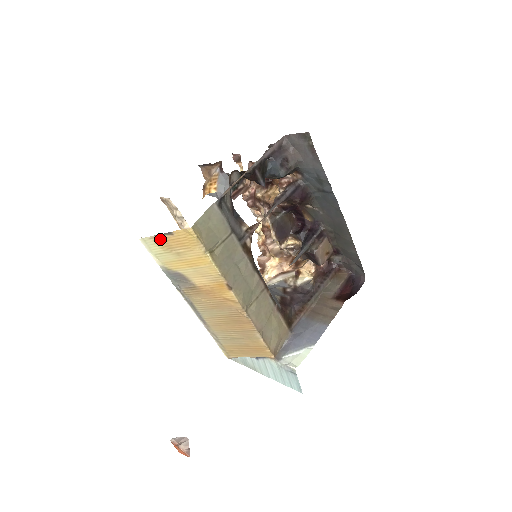
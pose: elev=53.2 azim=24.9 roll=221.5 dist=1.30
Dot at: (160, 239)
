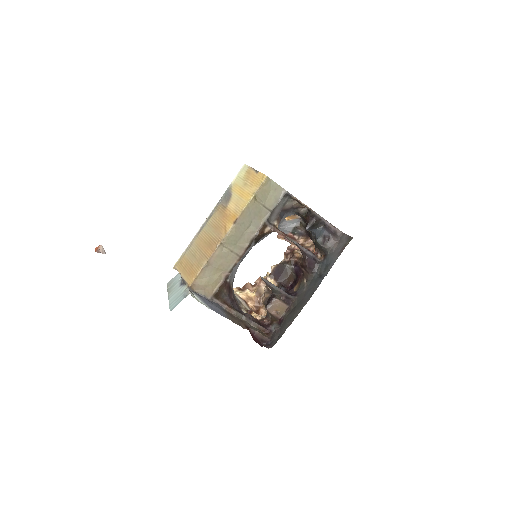
Dot at: (250, 171)
